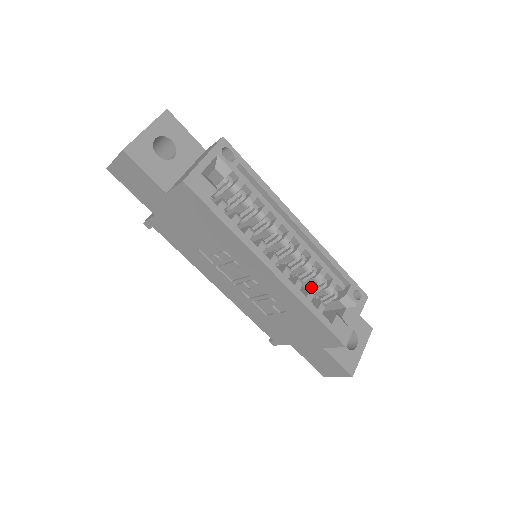
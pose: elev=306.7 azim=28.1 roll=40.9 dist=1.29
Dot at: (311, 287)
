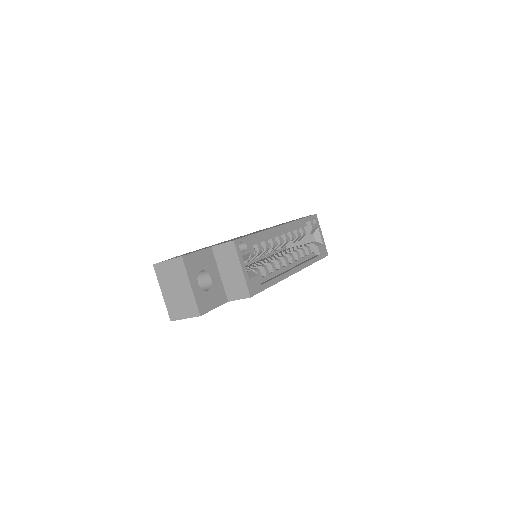
Dot at: (293, 242)
